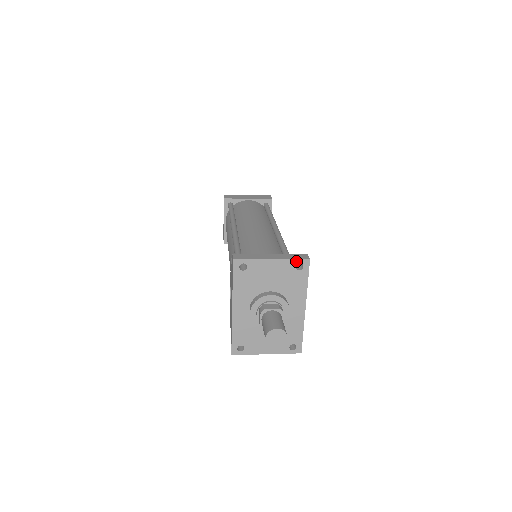
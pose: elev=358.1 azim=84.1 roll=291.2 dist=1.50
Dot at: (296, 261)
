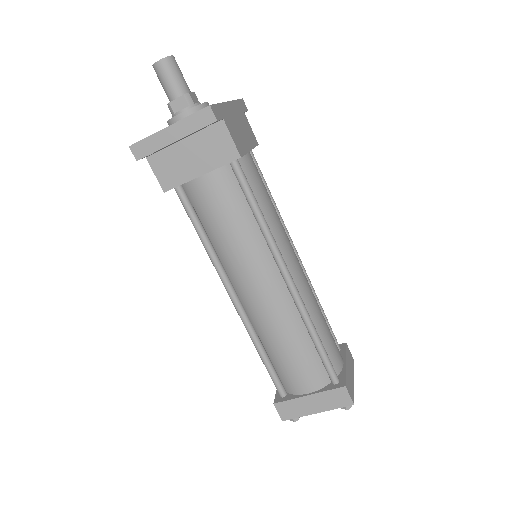
Dot at: occluded
